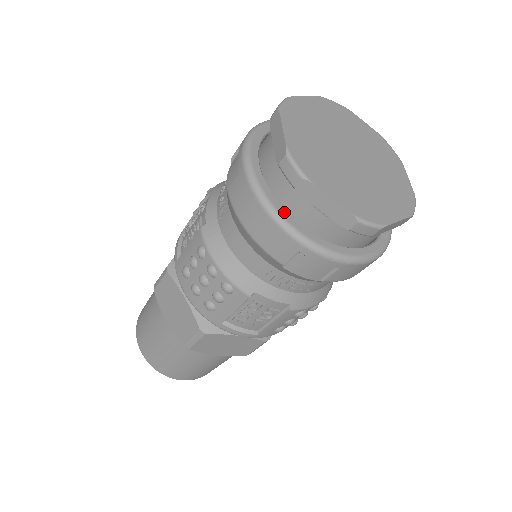
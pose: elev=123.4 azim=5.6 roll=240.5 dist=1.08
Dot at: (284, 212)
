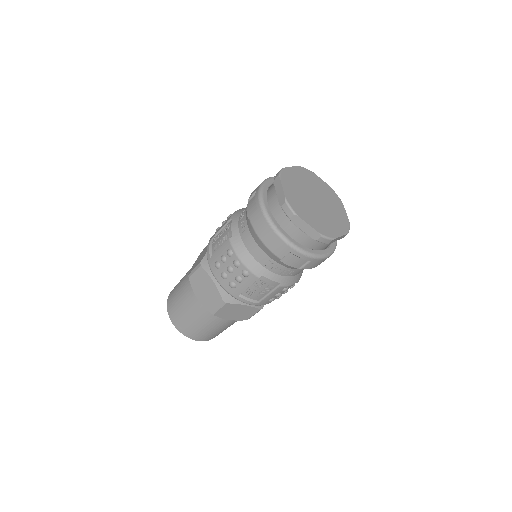
Dot at: (283, 231)
